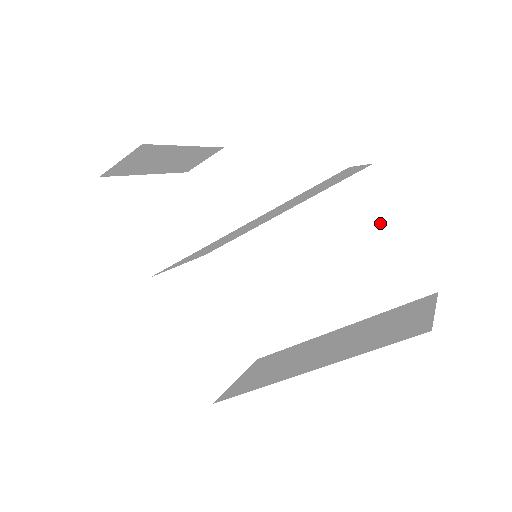
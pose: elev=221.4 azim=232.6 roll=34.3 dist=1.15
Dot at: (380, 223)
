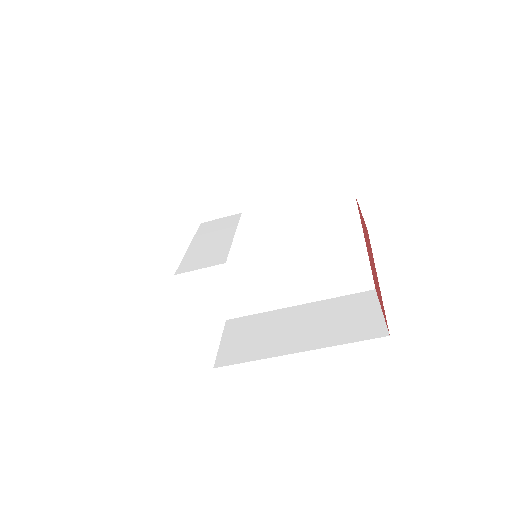
Dot at: (349, 238)
